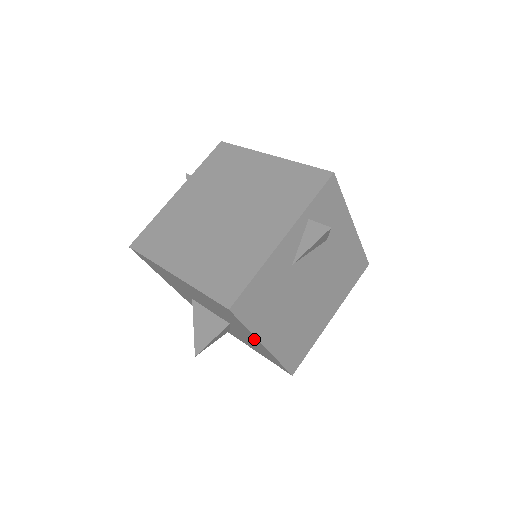
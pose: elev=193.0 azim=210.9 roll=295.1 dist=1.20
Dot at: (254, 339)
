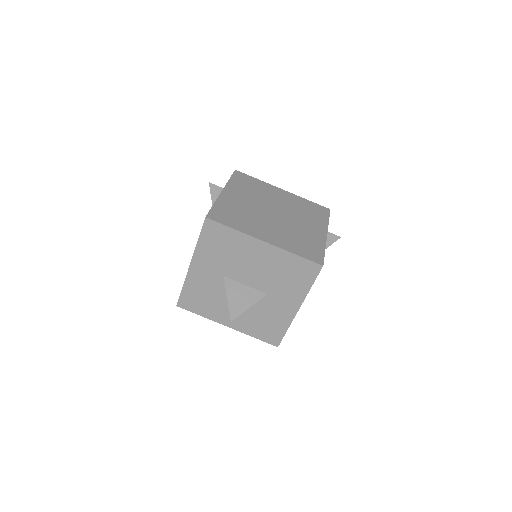
Dot at: (293, 303)
